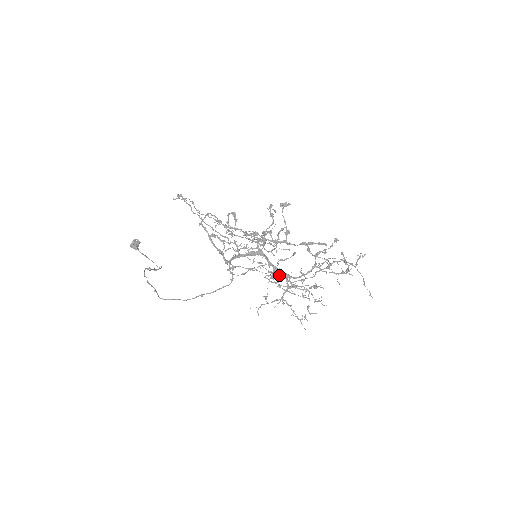
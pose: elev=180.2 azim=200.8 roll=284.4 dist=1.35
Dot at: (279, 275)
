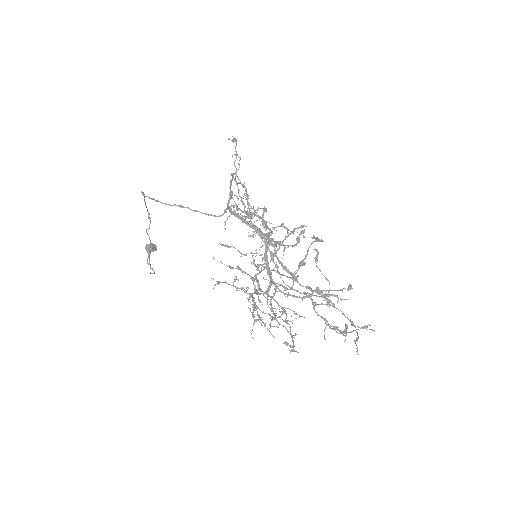
Dot at: occluded
